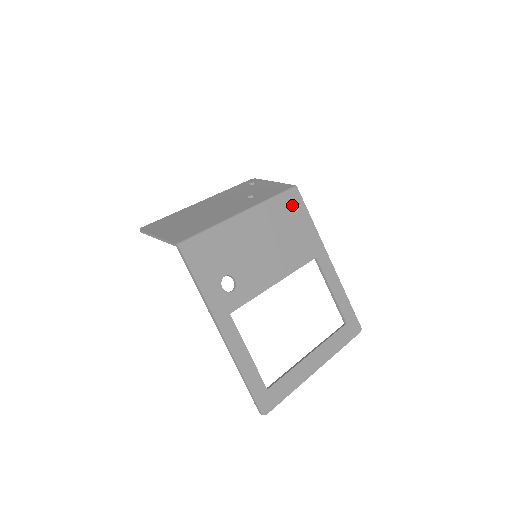
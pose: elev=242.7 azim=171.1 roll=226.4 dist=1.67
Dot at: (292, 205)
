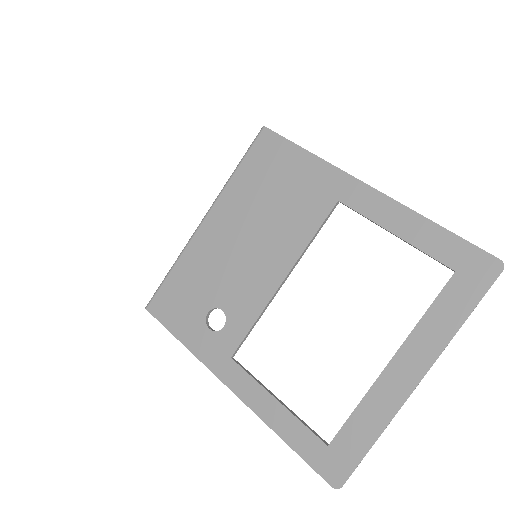
Dot at: (267, 157)
